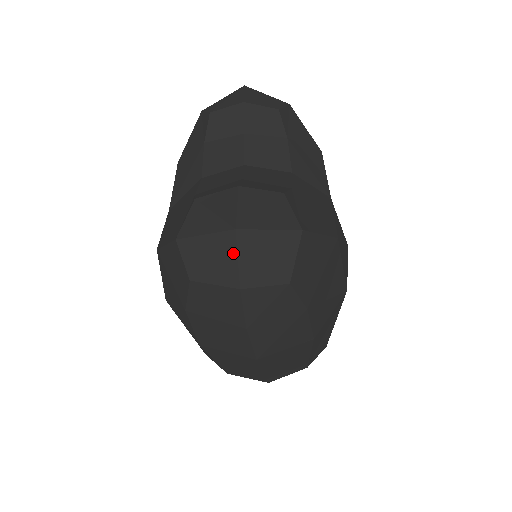
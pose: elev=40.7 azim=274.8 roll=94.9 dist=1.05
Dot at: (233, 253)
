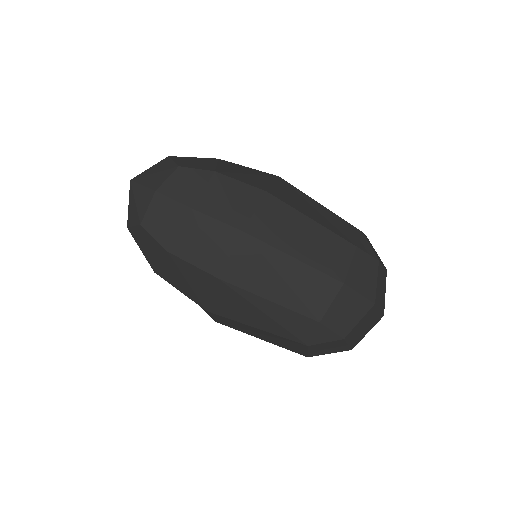
Dot at: (139, 187)
